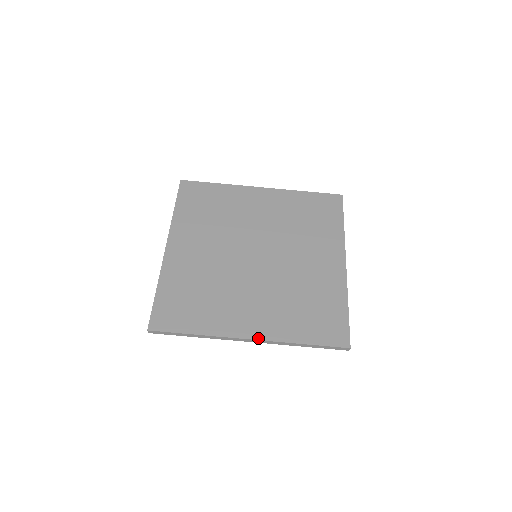
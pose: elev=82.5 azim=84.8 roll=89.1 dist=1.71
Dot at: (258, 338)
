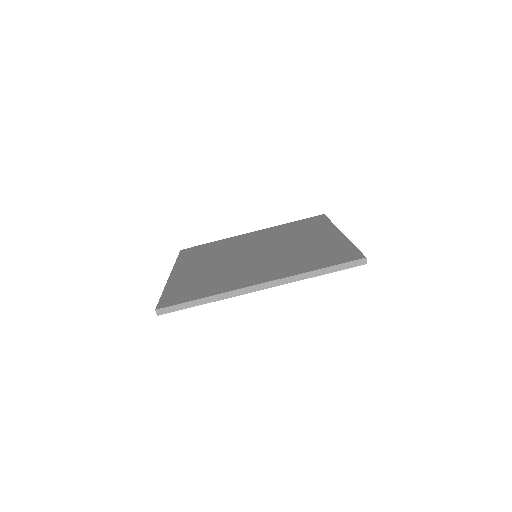
Dot at: (269, 281)
